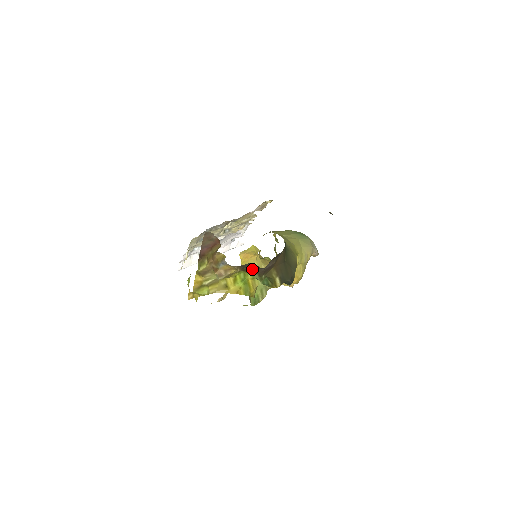
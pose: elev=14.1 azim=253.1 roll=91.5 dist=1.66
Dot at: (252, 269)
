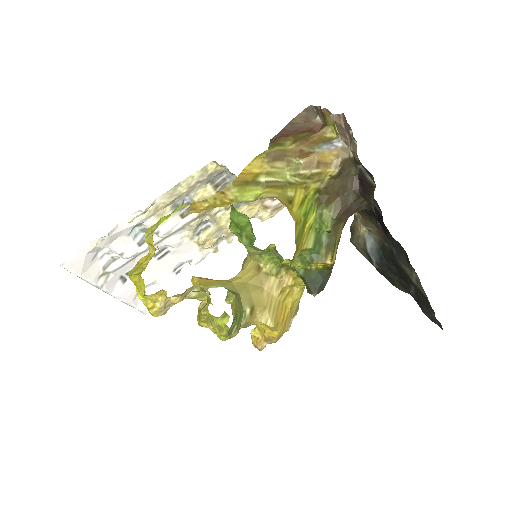
Dot at: (337, 194)
